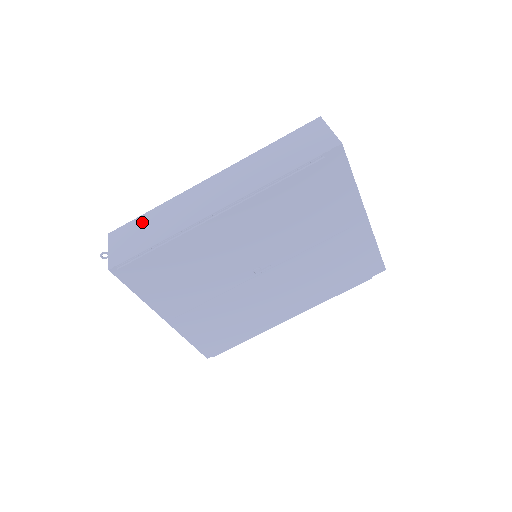
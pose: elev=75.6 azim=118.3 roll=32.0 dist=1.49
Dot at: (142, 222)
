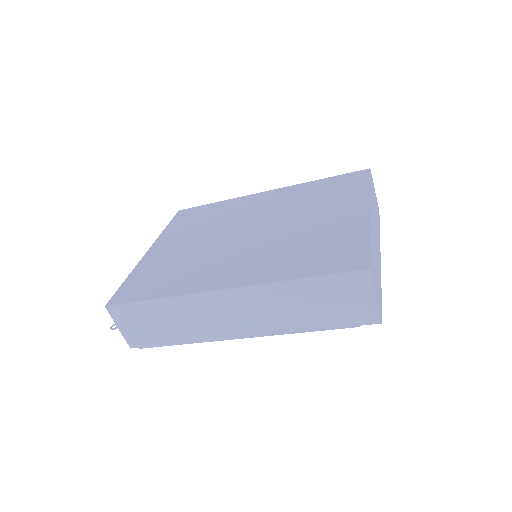
Dot at: (147, 312)
